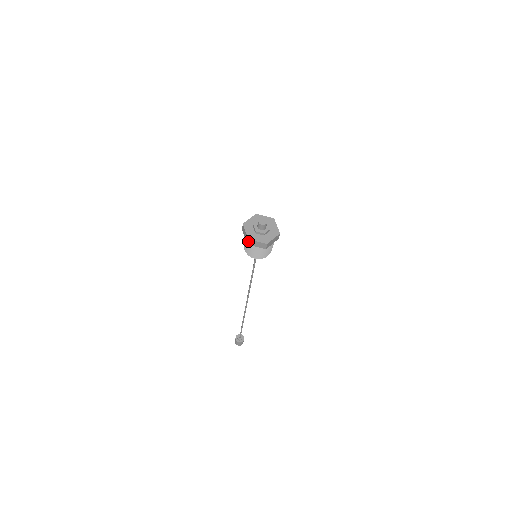
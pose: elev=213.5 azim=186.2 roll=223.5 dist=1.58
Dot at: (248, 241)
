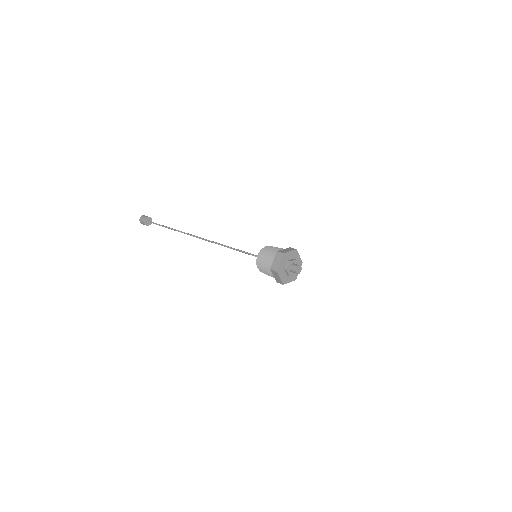
Dot at: occluded
